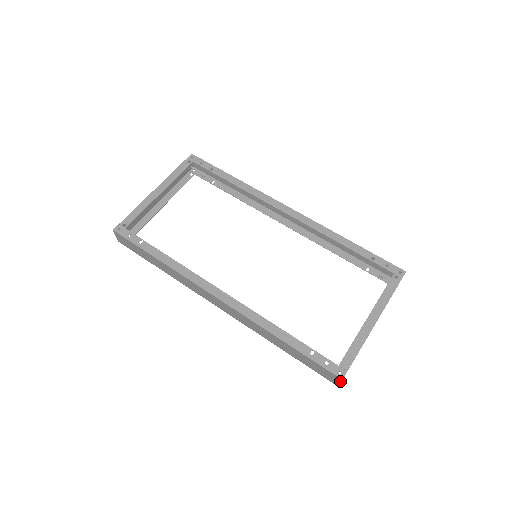
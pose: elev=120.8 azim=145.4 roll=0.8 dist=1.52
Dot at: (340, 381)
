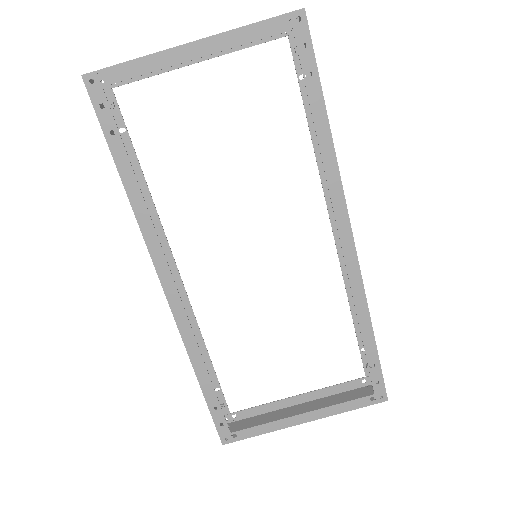
Dot at: occluded
